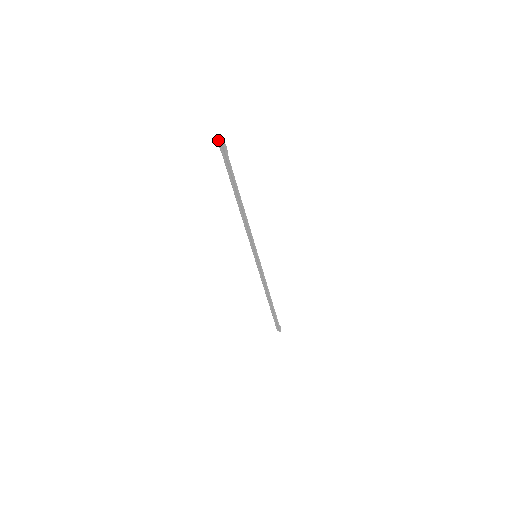
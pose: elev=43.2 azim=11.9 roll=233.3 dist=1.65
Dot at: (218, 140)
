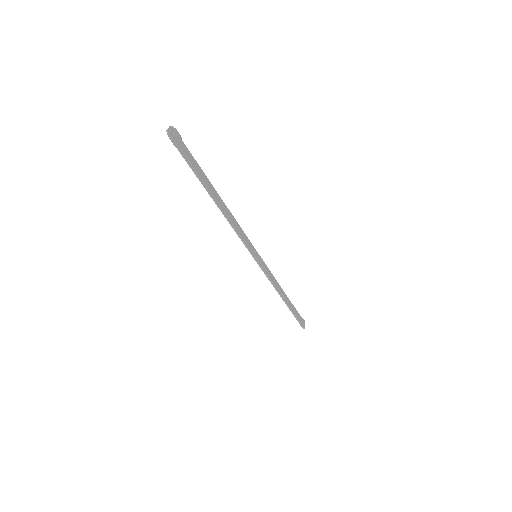
Dot at: (170, 126)
